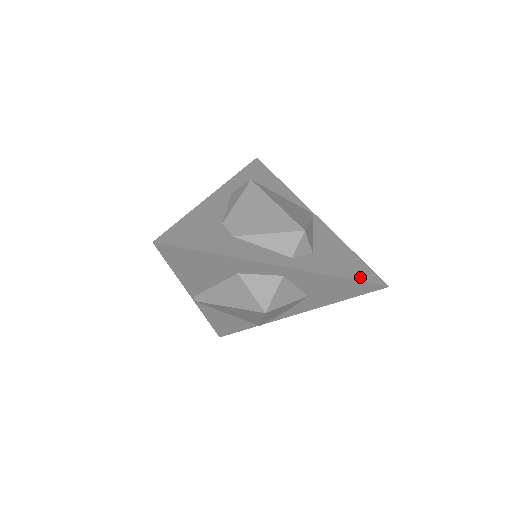
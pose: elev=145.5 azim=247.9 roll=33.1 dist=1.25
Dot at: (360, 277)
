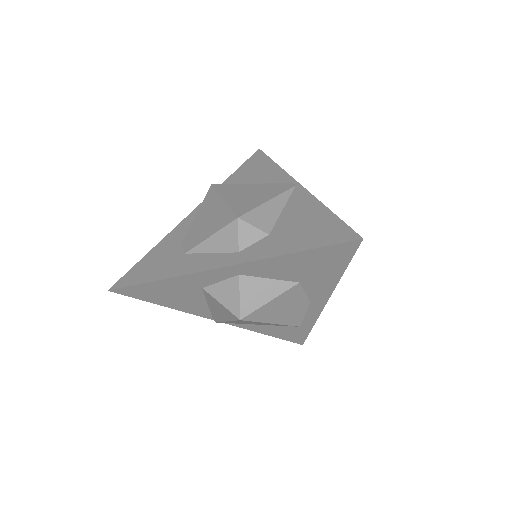
Dot at: (321, 242)
